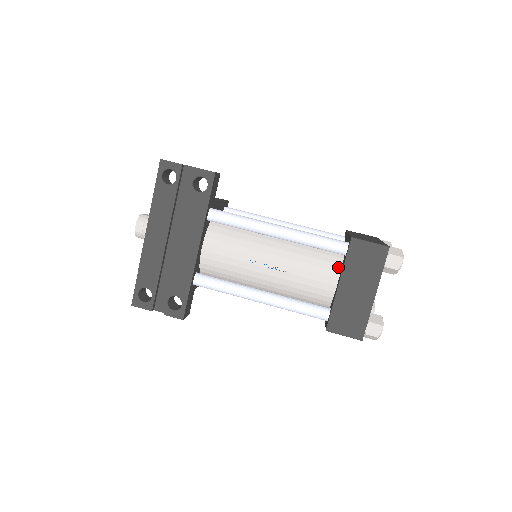
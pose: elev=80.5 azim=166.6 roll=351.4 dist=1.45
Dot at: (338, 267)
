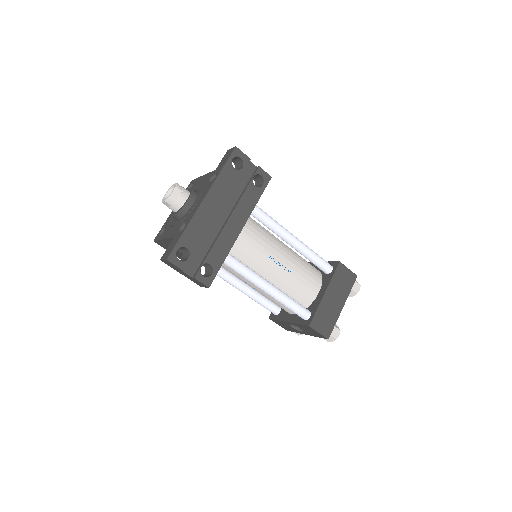
Dot at: (320, 281)
